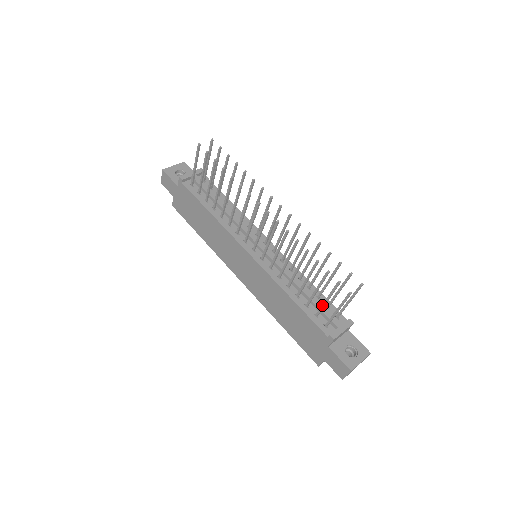
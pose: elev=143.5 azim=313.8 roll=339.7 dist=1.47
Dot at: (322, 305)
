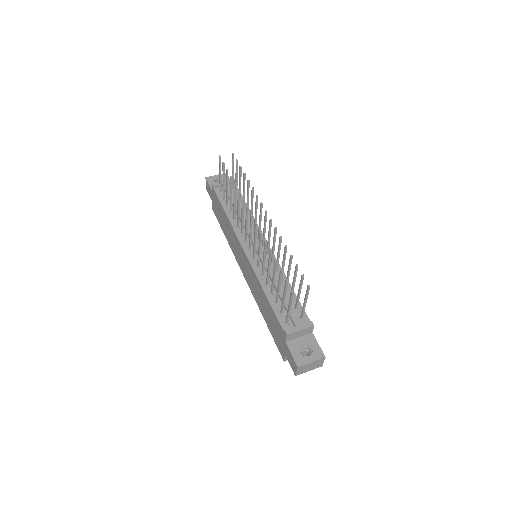
Dot at: (282, 302)
